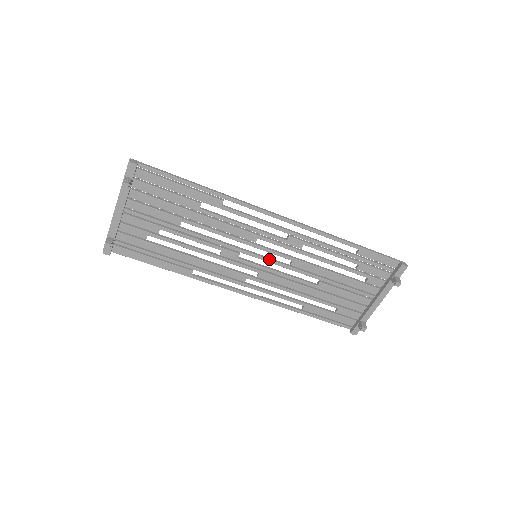
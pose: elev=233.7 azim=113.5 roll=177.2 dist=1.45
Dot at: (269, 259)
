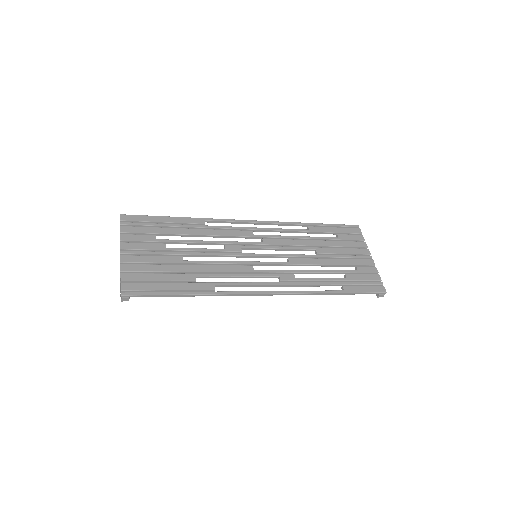
Dot at: occluded
